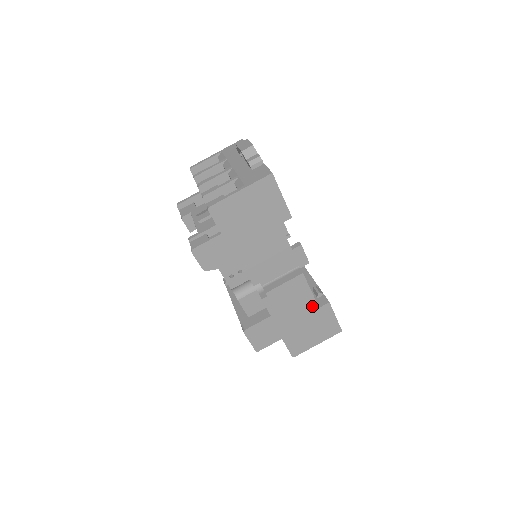
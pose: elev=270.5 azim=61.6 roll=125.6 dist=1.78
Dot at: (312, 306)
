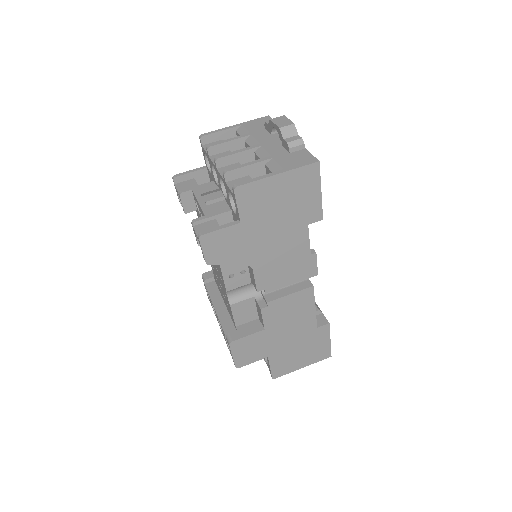
Dot at: (311, 325)
